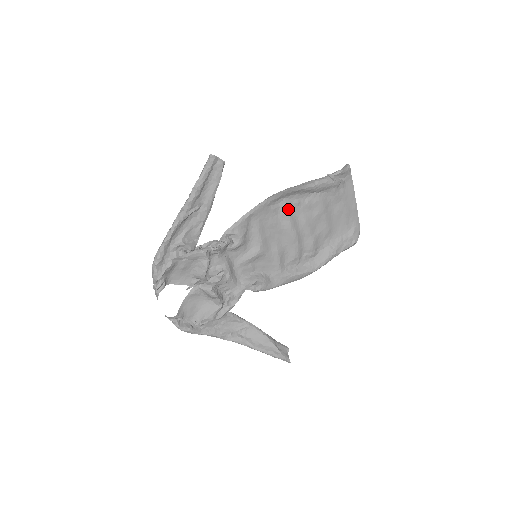
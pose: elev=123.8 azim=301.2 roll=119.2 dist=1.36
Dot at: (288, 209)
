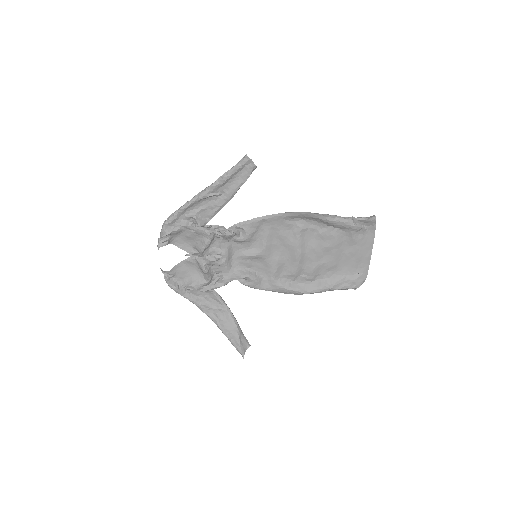
Dot at: (301, 230)
